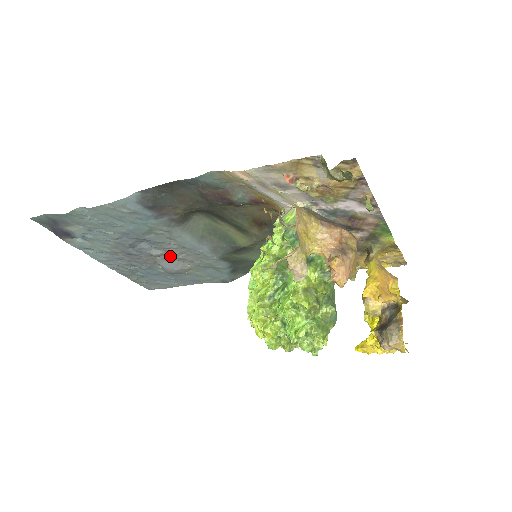
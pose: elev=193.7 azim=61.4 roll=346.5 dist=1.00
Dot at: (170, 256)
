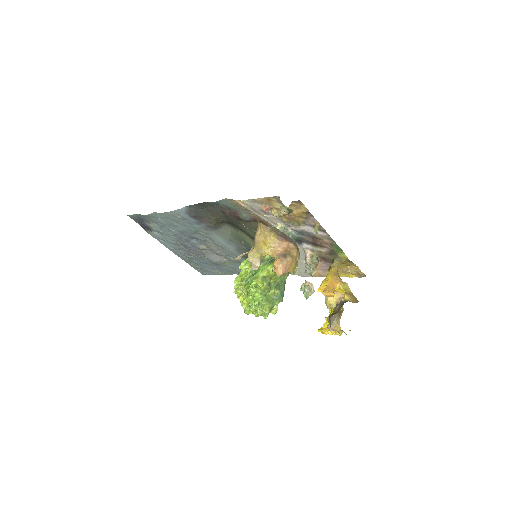
Dot at: (211, 251)
